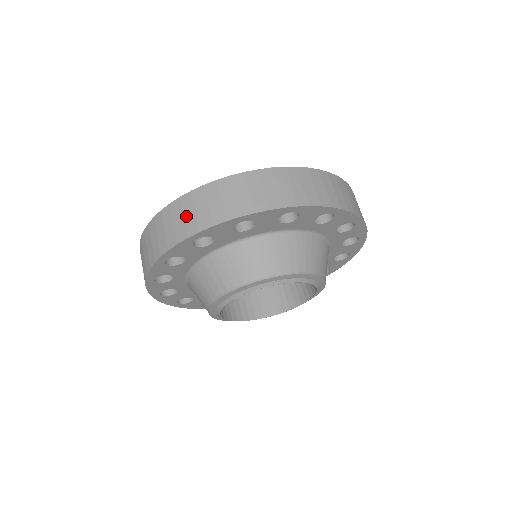
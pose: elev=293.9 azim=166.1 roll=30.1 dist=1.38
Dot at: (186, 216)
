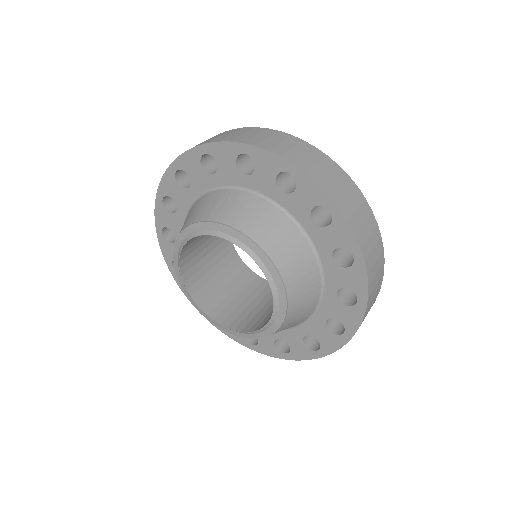
Dot at: (257, 136)
